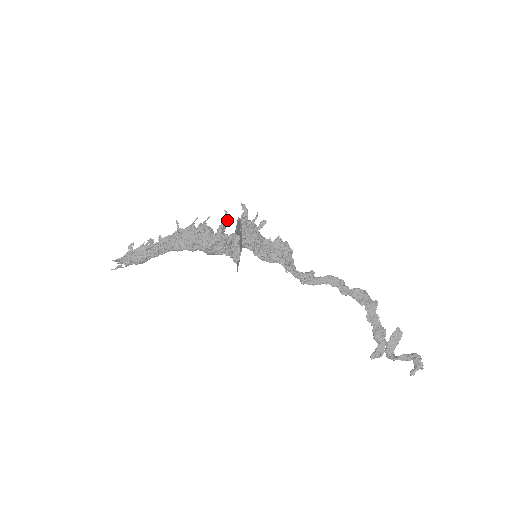
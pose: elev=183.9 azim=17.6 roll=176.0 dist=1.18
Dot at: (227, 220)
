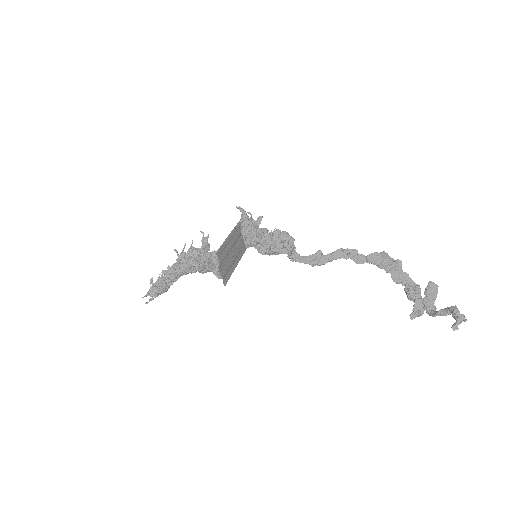
Dot at: (206, 239)
